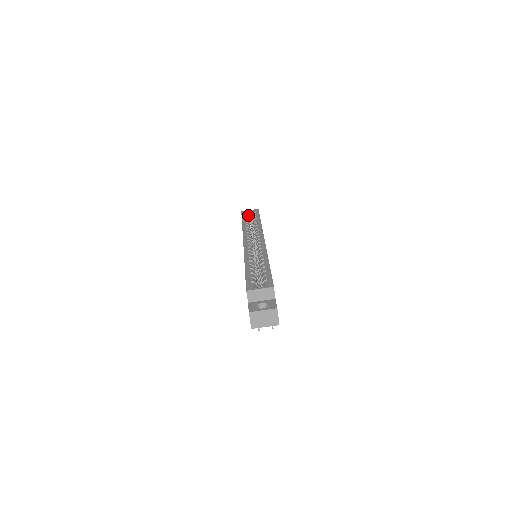
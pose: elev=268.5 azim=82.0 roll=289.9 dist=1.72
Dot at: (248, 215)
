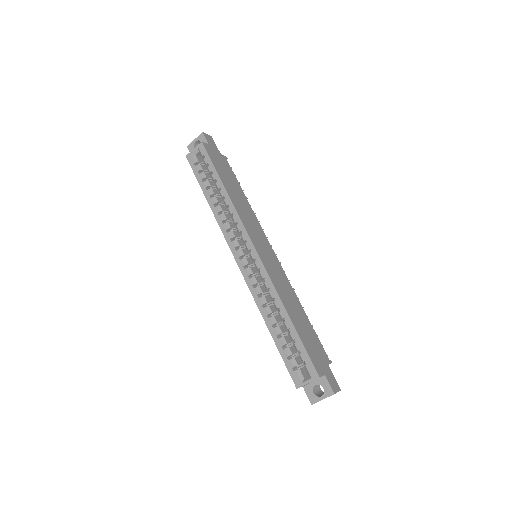
Dot at: (199, 165)
